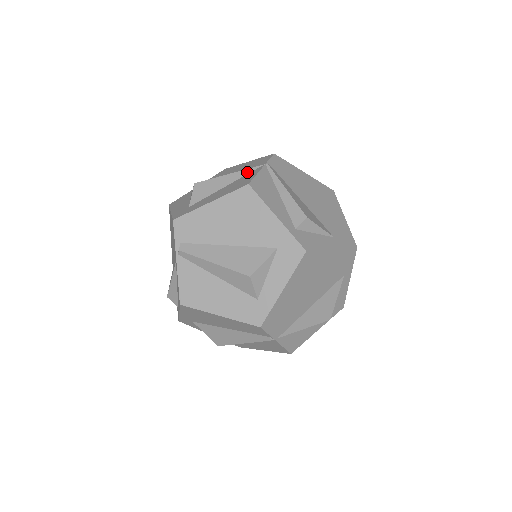
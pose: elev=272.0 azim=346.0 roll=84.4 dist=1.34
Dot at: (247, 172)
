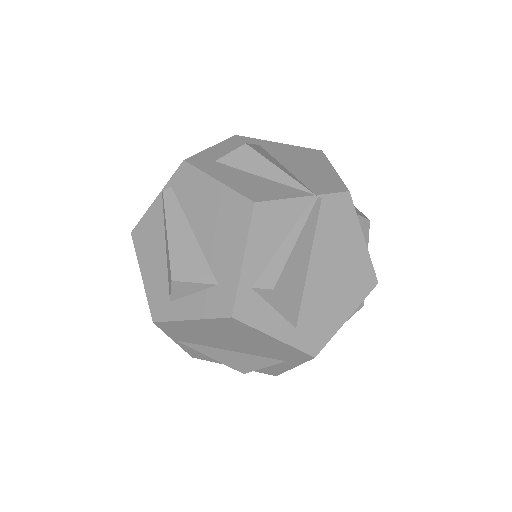
Dot at: (293, 184)
